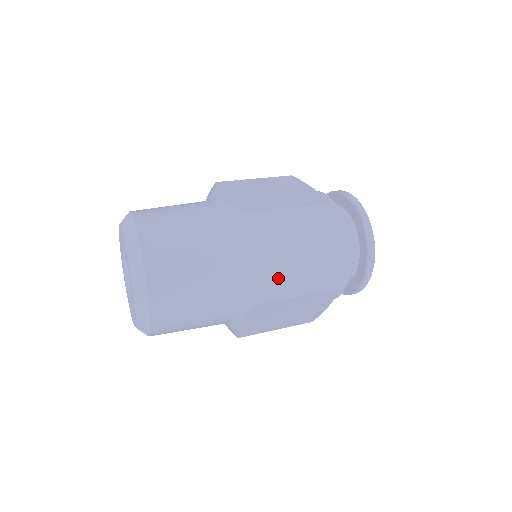
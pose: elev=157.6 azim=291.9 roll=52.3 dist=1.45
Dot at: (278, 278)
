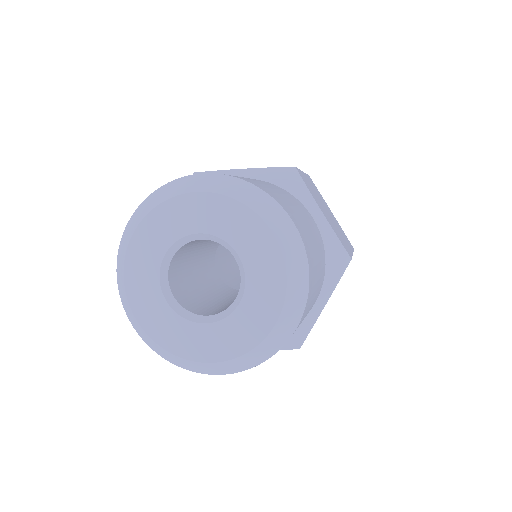
Dot at: (339, 234)
